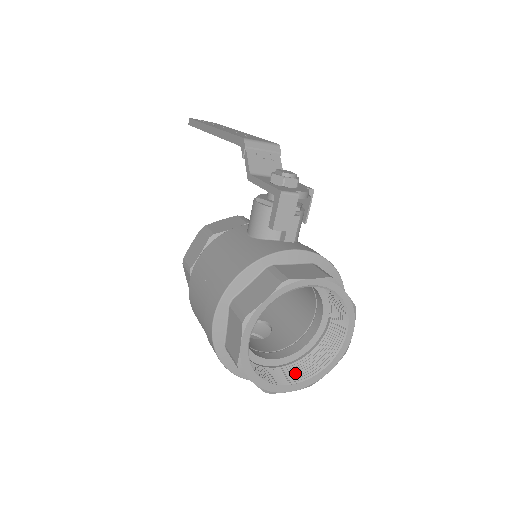
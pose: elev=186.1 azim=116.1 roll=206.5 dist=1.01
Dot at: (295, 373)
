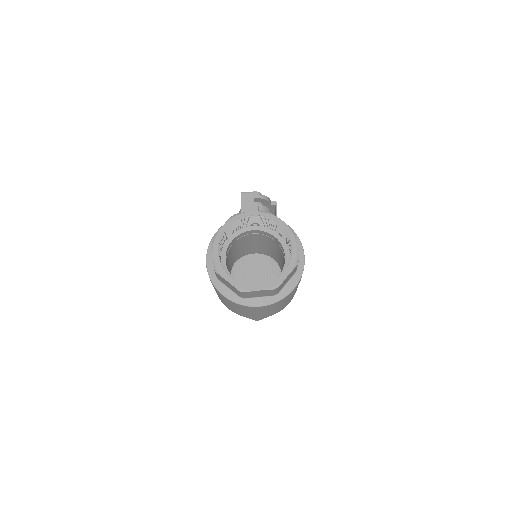
Dot at: occluded
